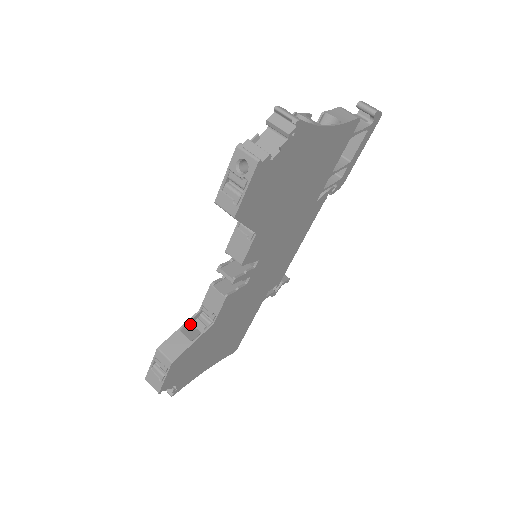
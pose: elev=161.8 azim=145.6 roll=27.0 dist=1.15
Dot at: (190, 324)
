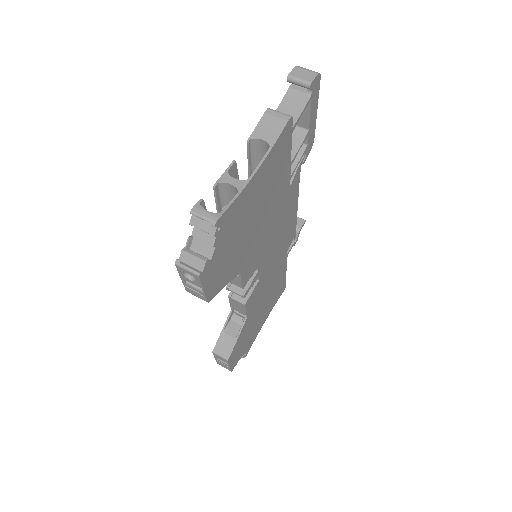
Dot at: (229, 321)
